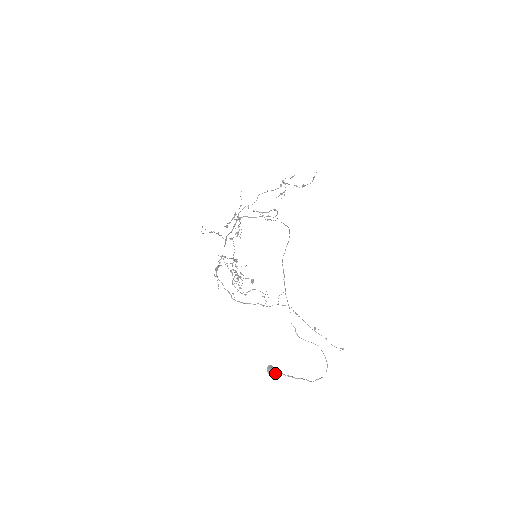
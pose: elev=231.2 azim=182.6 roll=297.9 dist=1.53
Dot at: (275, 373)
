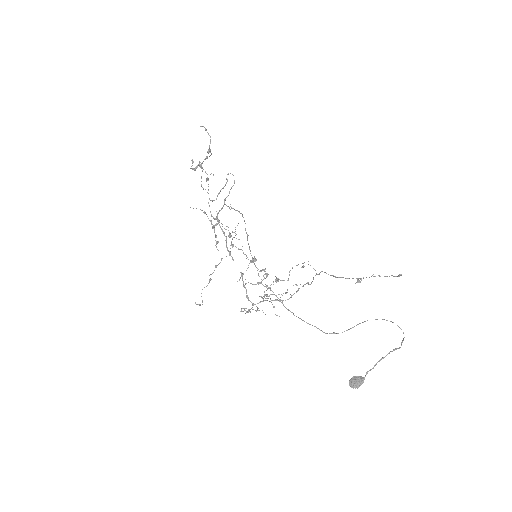
Dot at: (360, 383)
